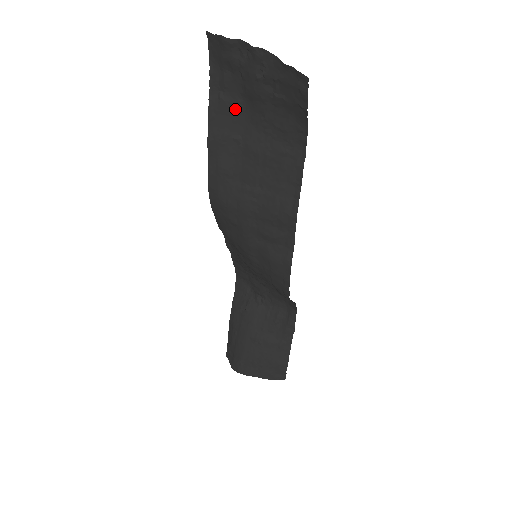
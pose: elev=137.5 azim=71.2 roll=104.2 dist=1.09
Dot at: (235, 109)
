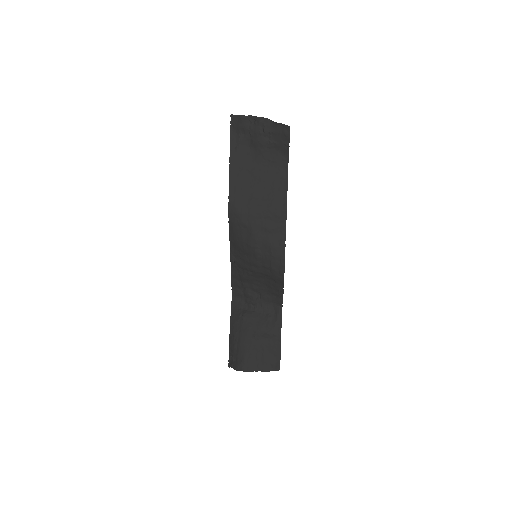
Dot at: (245, 154)
